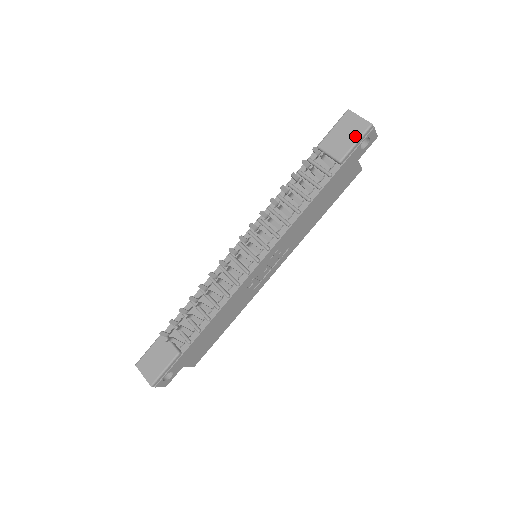
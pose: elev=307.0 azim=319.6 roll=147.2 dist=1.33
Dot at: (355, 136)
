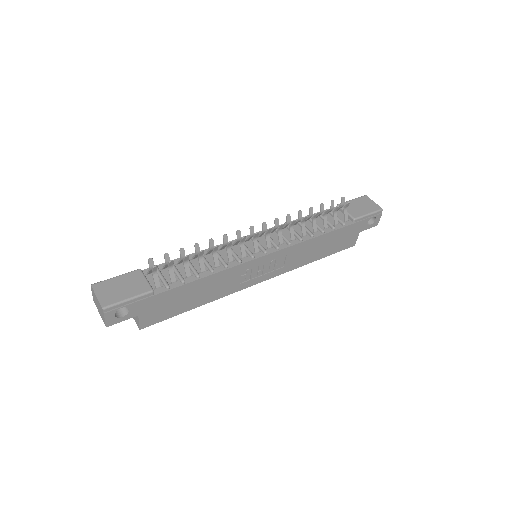
Dot at: (369, 210)
